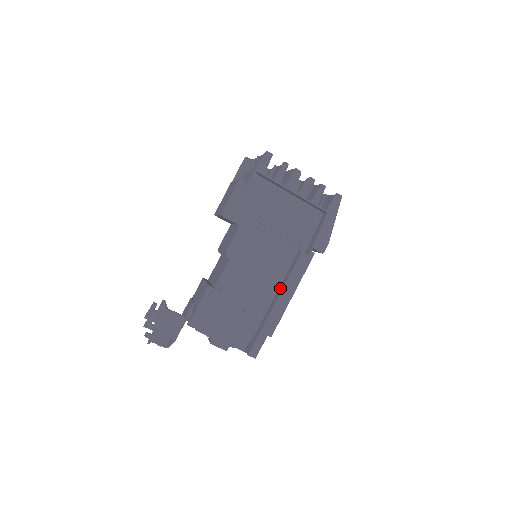
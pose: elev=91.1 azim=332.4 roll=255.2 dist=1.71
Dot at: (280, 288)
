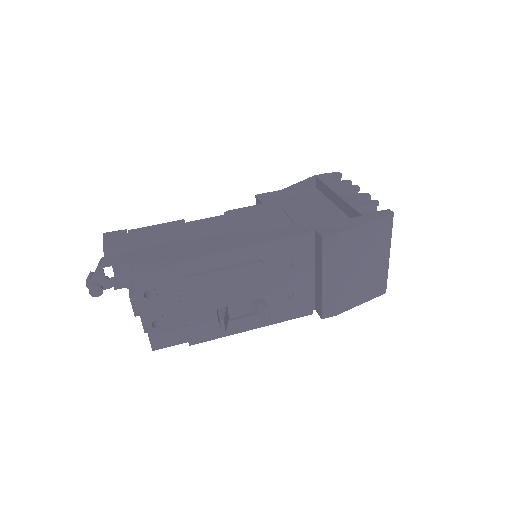
Dot at: occluded
